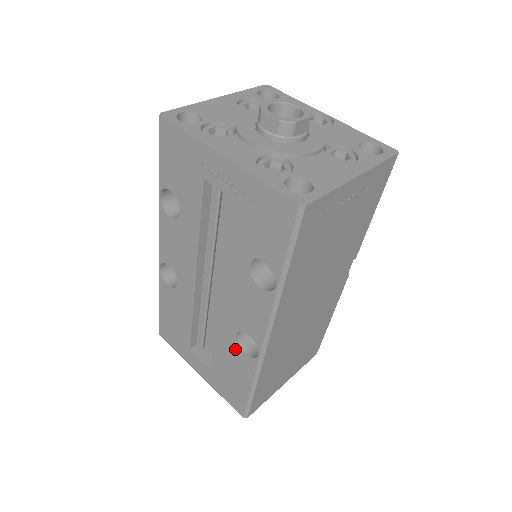
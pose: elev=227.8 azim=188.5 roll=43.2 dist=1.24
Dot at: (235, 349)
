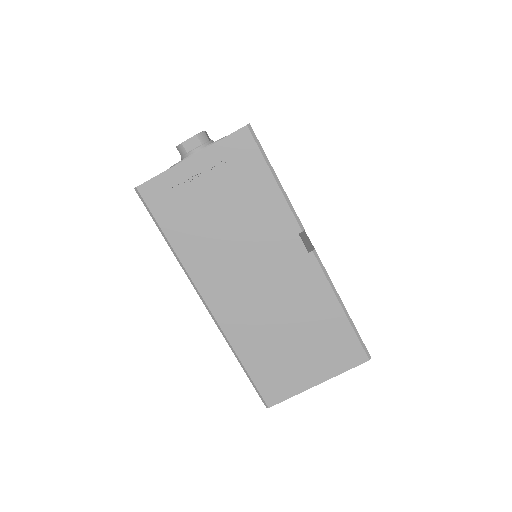
Dot at: occluded
